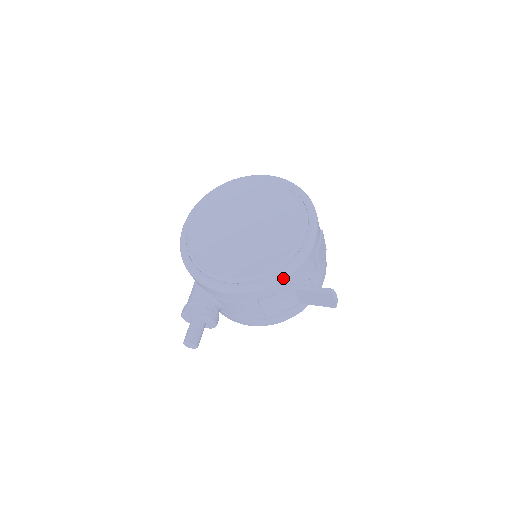
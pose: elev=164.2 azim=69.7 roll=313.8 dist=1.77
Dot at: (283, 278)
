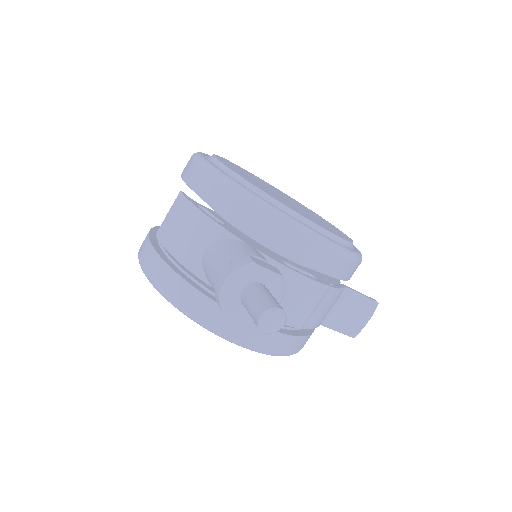
Dot at: occluded
